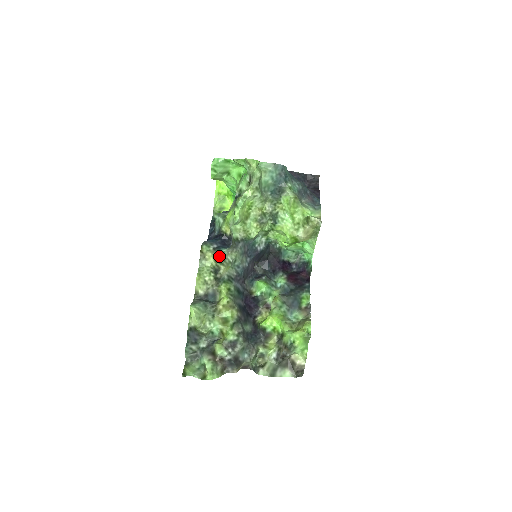
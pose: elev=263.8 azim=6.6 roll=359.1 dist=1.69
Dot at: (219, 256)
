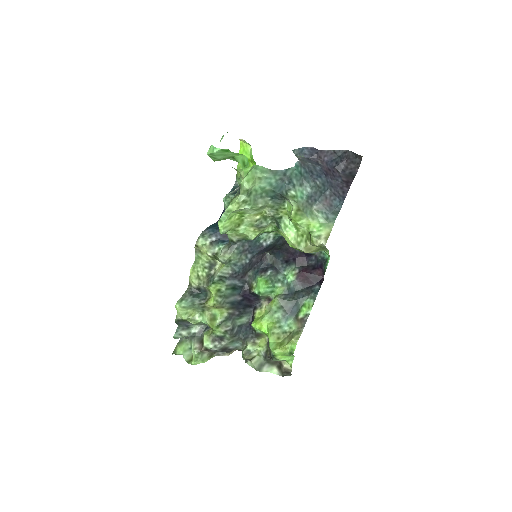
Dot at: (213, 253)
